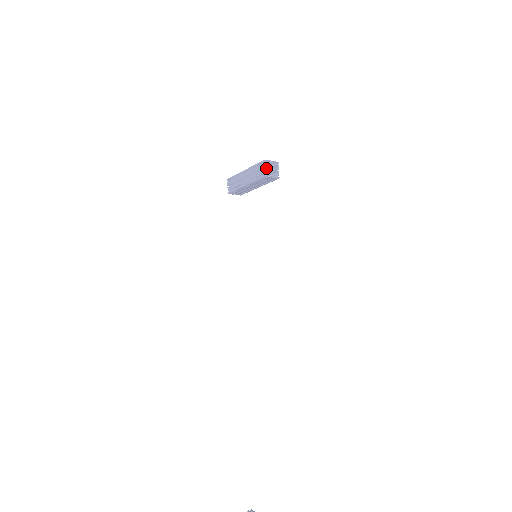
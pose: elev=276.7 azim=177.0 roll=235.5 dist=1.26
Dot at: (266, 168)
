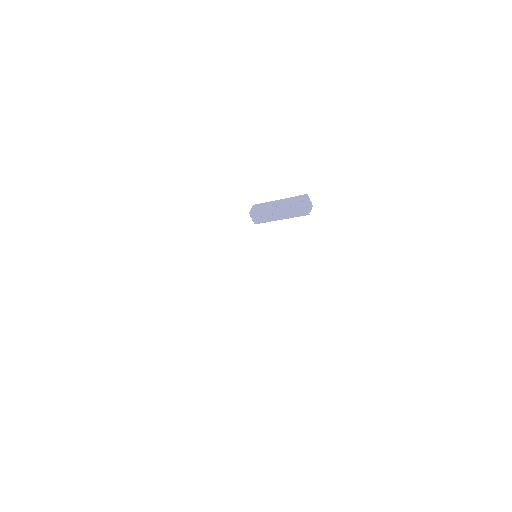
Dot at: (306, 199)
